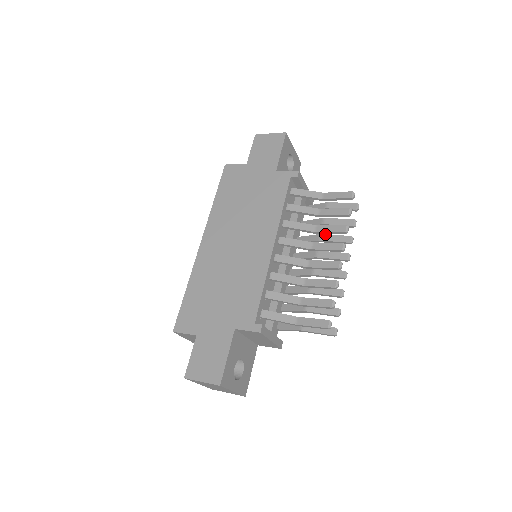
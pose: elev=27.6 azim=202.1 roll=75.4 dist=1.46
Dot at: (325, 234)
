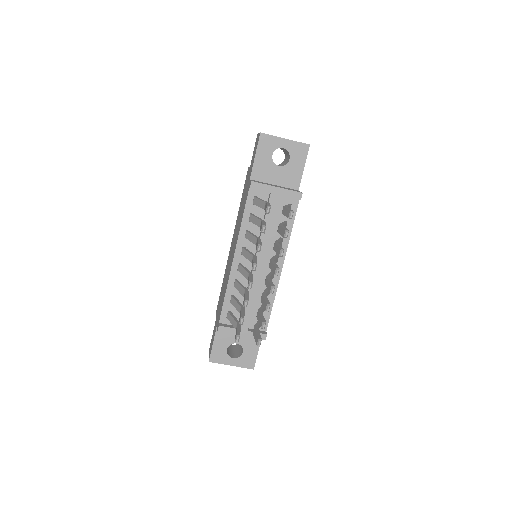
Dot at: (275, 243)
